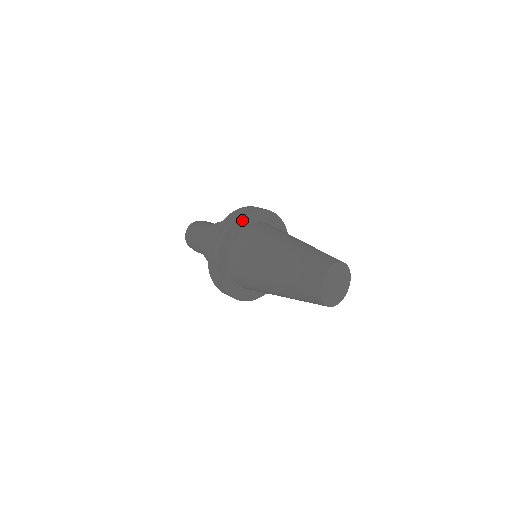
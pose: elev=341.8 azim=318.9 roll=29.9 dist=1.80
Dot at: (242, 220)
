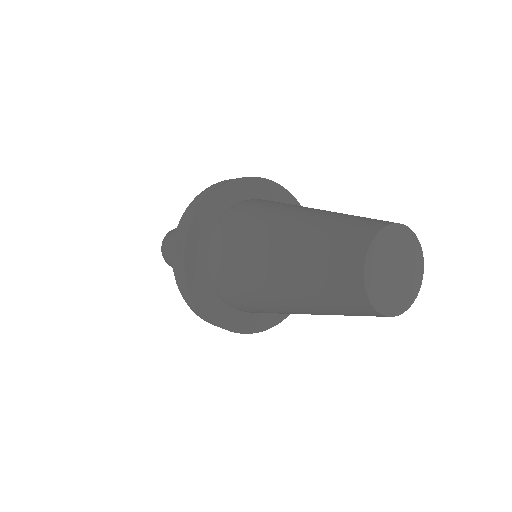
Dot at: (284, 196)
